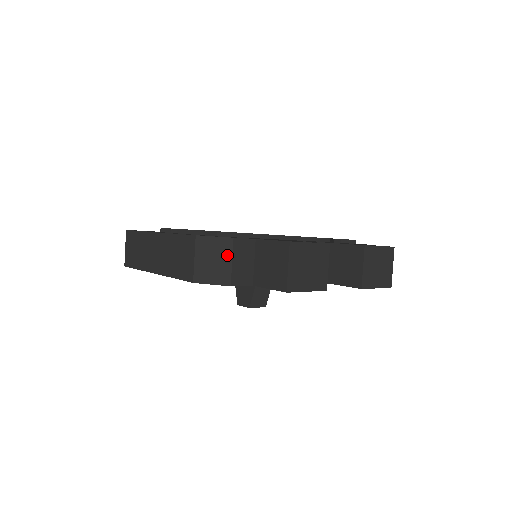
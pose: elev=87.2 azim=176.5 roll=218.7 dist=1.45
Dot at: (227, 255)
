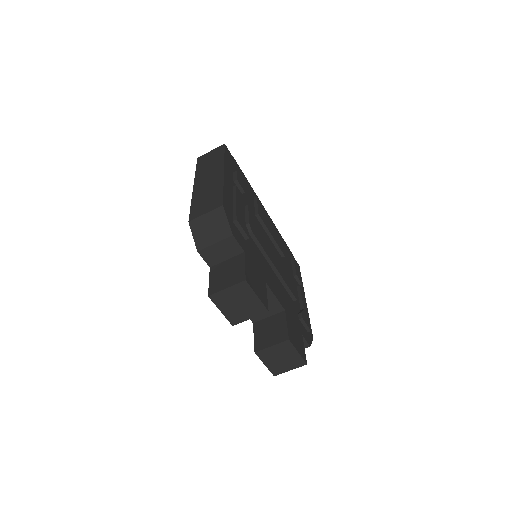
Dot at: (218, 237)
